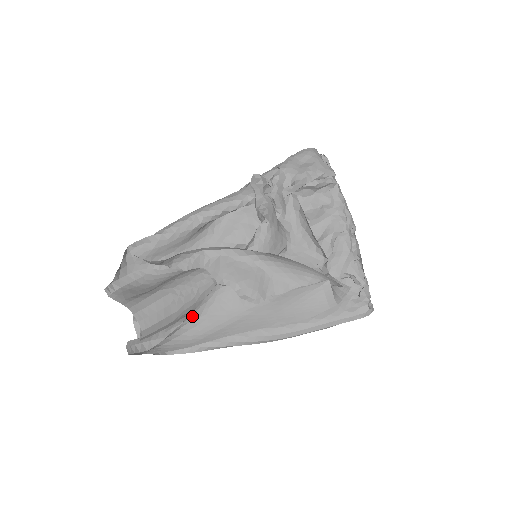
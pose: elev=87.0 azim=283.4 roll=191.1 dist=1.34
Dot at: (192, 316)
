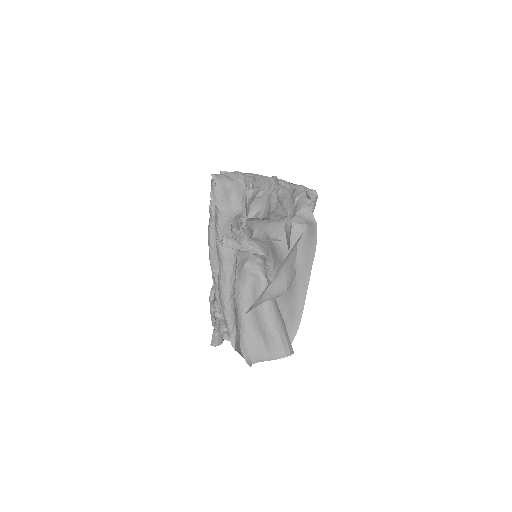
Dot at: (283, 316)
